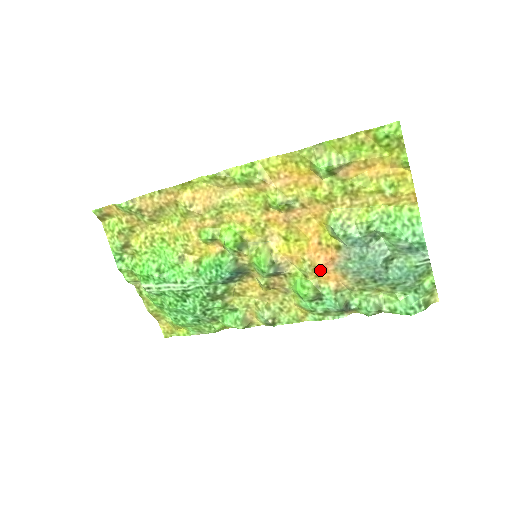
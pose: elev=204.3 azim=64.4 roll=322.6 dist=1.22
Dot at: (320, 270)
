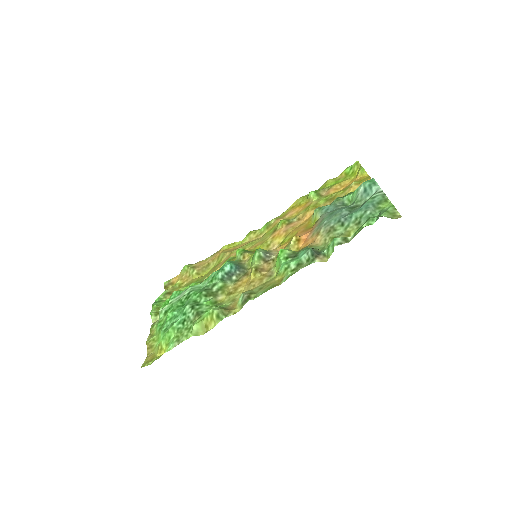
Dot at: (301, 242)
